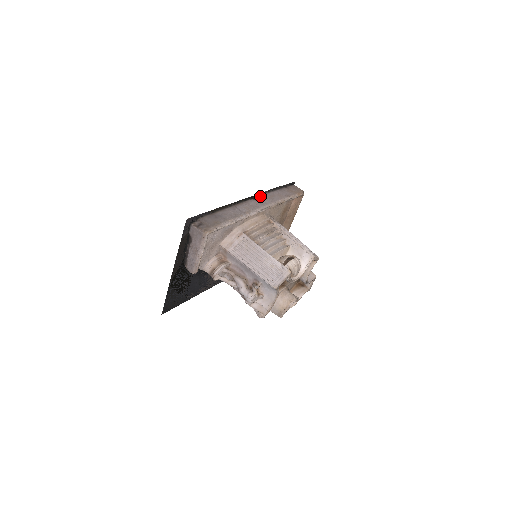
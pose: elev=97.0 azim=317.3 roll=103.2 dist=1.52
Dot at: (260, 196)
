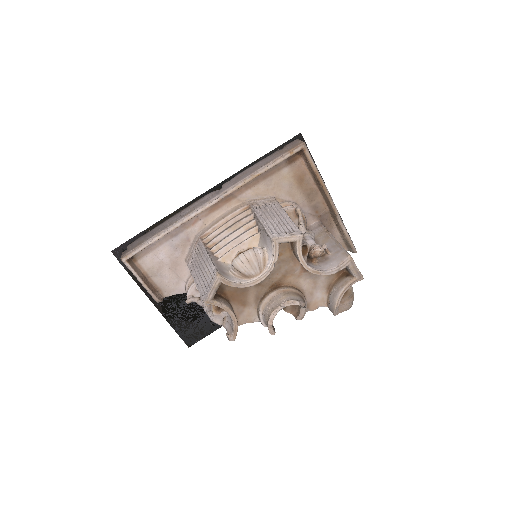
Dot at: (226, 182)
